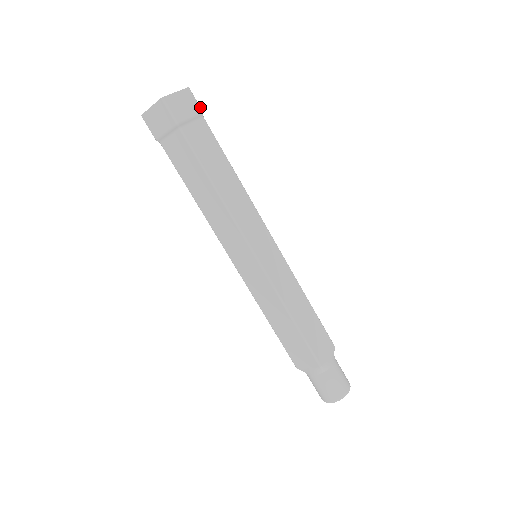
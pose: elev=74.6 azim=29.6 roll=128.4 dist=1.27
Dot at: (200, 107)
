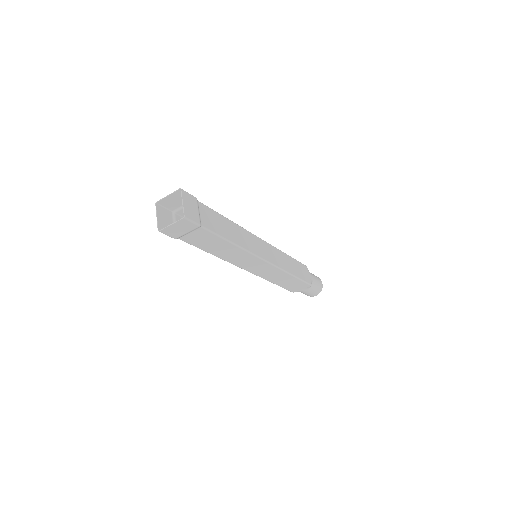
Dot at: (193, 196)
